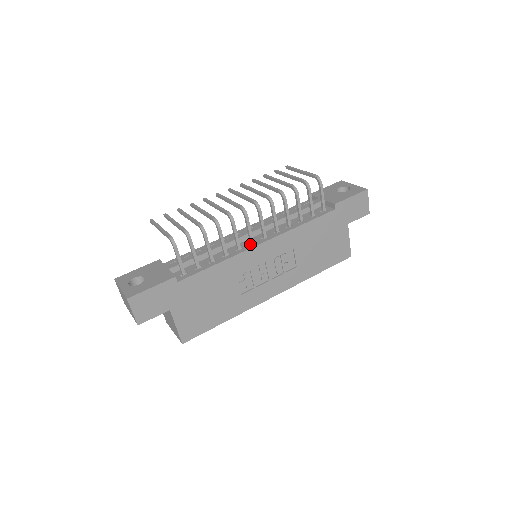
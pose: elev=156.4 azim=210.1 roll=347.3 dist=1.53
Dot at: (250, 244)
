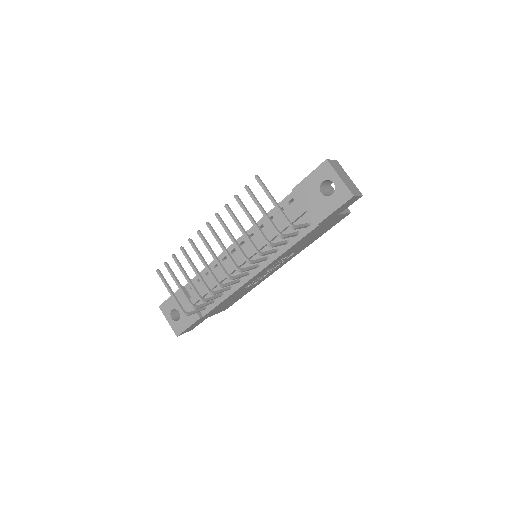
Dot at: occluded
